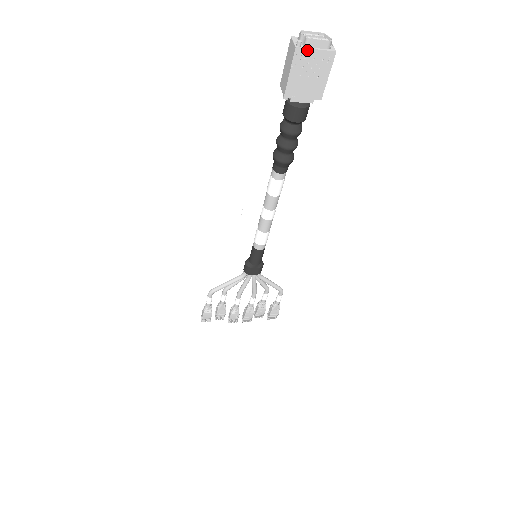
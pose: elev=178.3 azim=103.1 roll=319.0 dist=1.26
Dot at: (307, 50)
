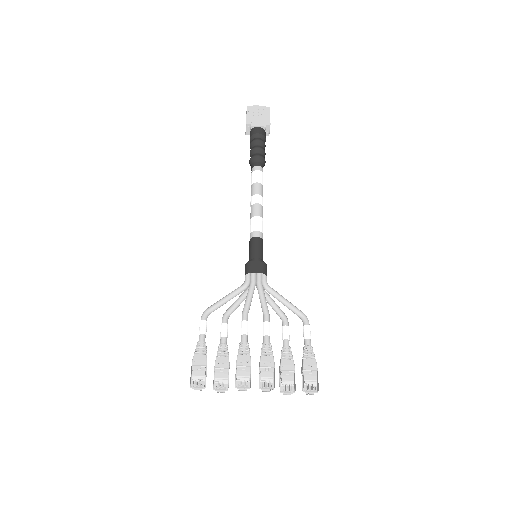
Dot at: (253, 107)
